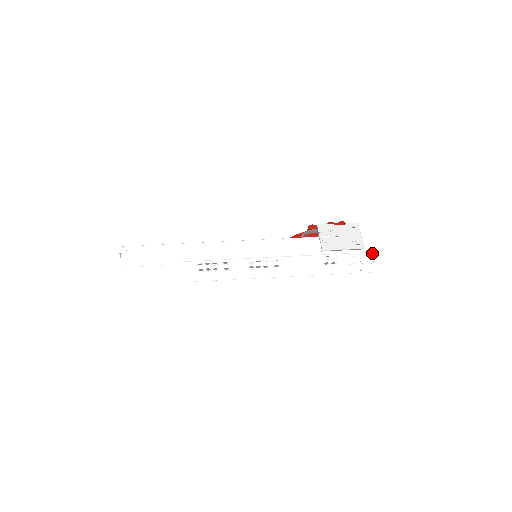
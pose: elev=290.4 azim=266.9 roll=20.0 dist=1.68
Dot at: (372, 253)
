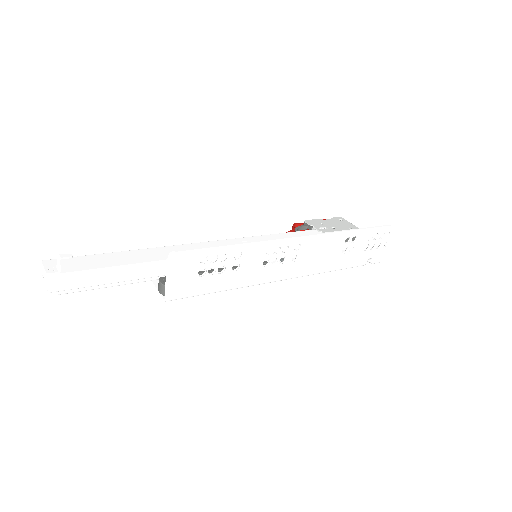
Dot at: (387, 231)
